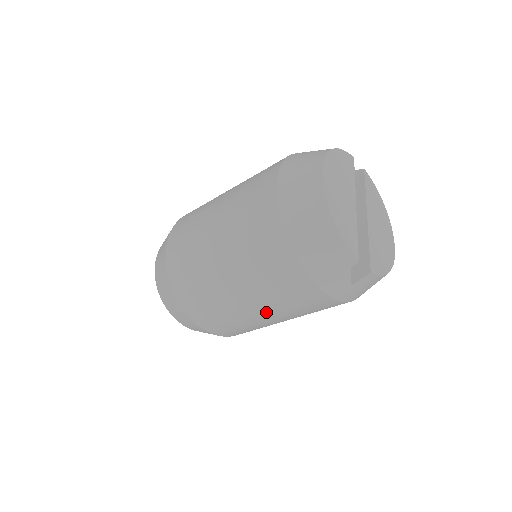
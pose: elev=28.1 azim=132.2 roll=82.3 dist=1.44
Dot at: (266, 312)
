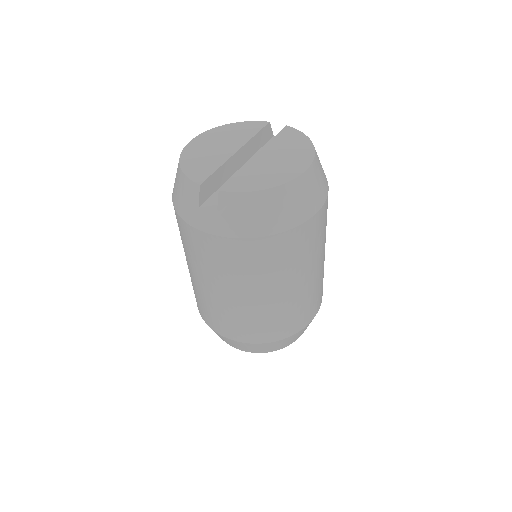
Dot at: (214, 285)
